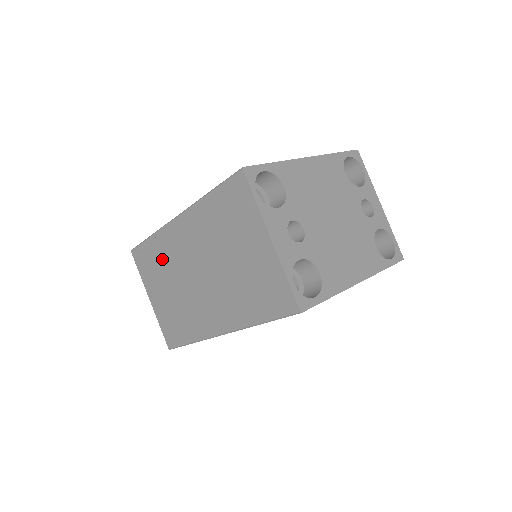
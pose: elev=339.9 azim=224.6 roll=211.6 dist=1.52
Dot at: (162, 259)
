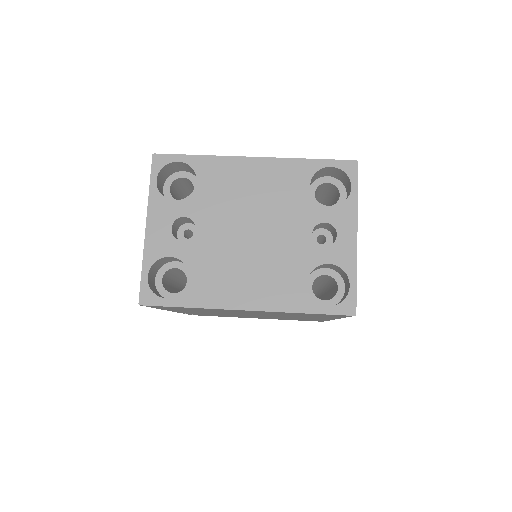
Dot at: occluded
